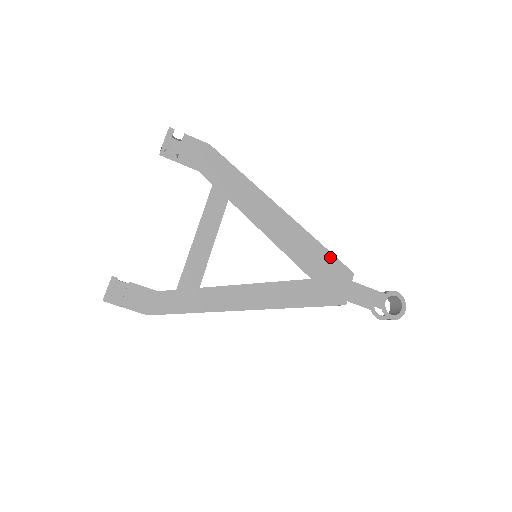
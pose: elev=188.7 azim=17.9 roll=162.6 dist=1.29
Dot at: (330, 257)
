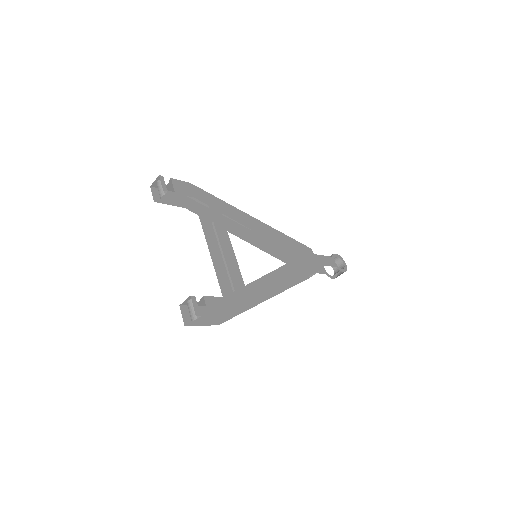
Dot at: (295, 242)
